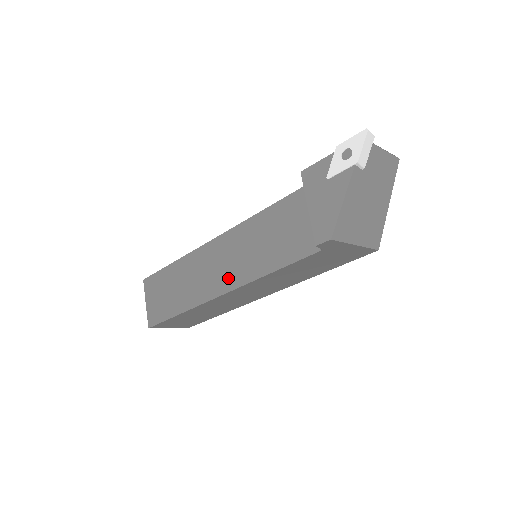
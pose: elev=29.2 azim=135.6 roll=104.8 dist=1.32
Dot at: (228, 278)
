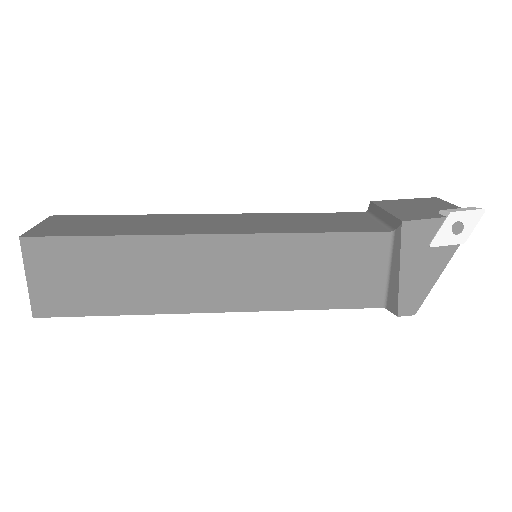
Dot at: (237, 295)
